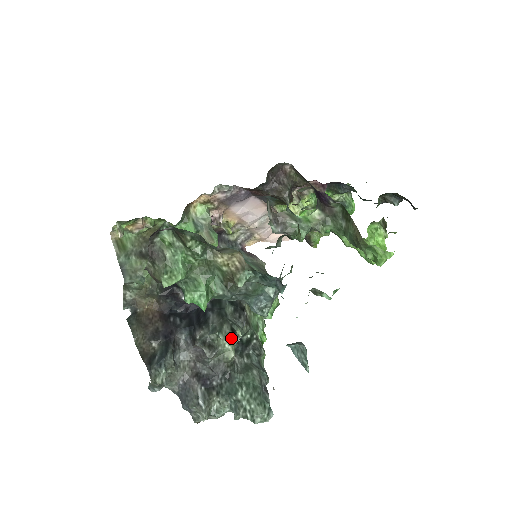
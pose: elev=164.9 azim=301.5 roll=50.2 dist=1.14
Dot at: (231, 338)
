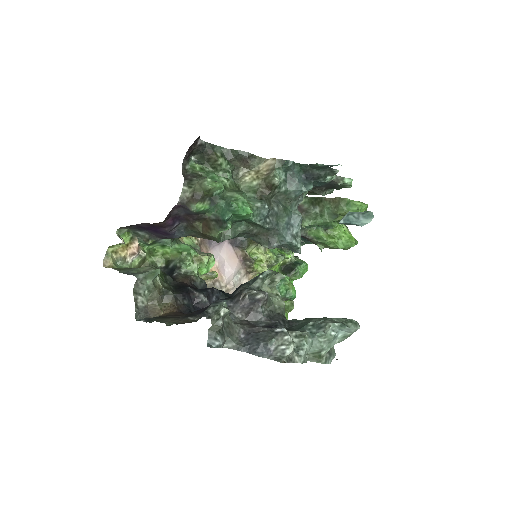
Dot at: (273, 294)
